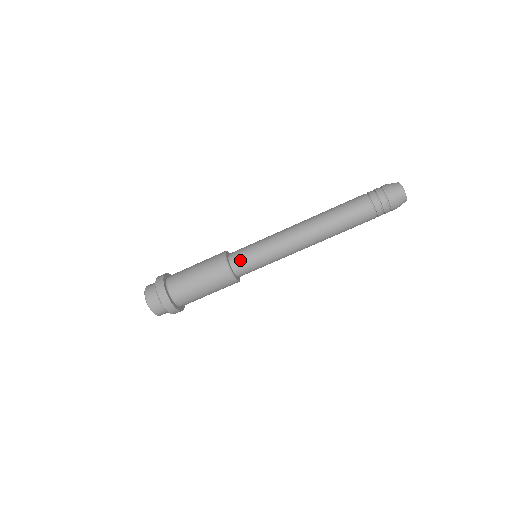
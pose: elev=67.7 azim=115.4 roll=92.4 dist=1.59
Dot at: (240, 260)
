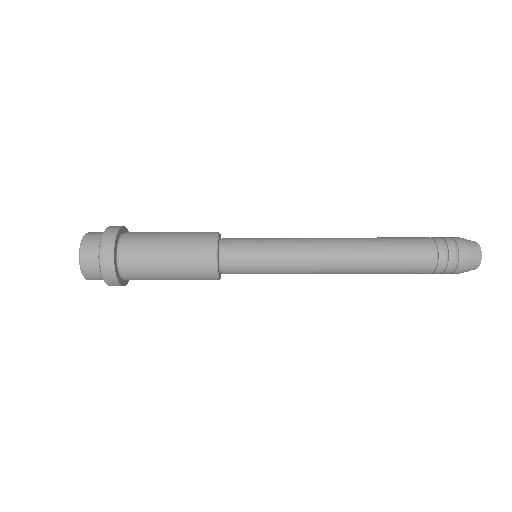
Dot at: (235, 255)
